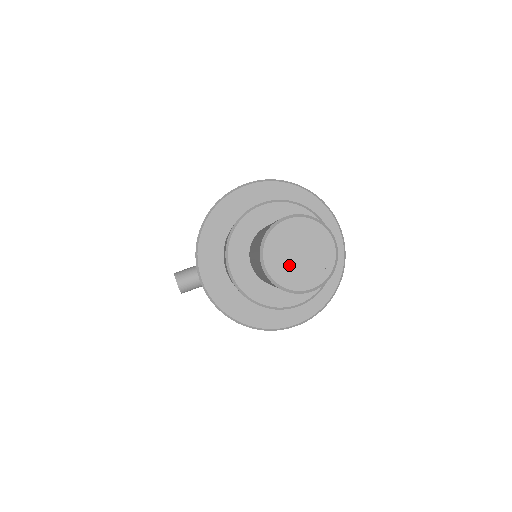
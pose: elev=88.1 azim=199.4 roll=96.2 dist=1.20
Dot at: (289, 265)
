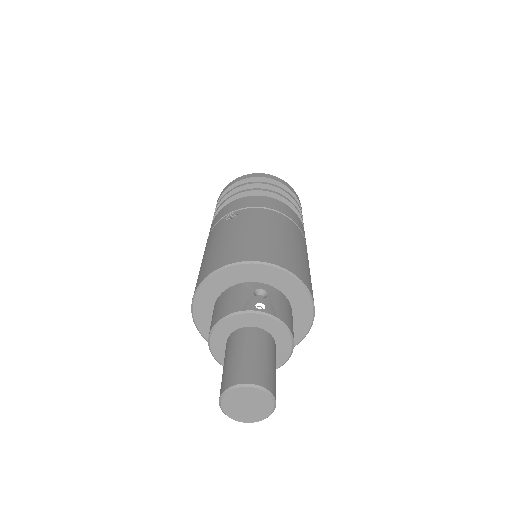
Dot at: (250, 413)
